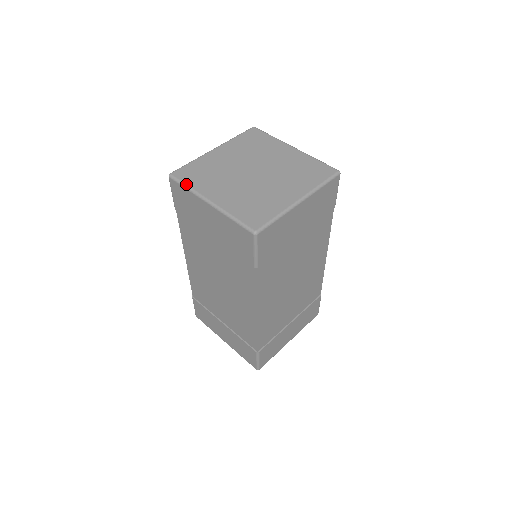
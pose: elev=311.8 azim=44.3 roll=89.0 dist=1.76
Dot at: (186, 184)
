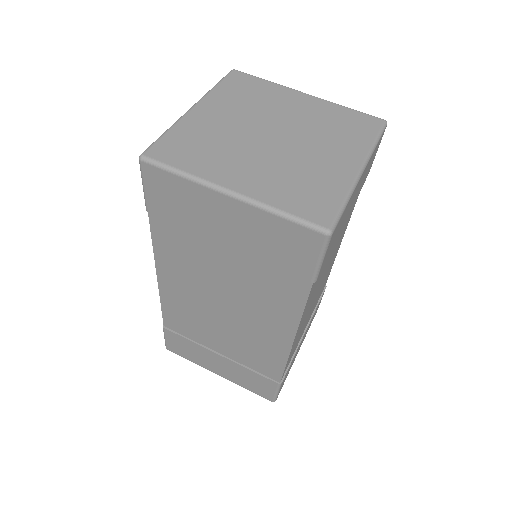
Dot at: (178, 169)
